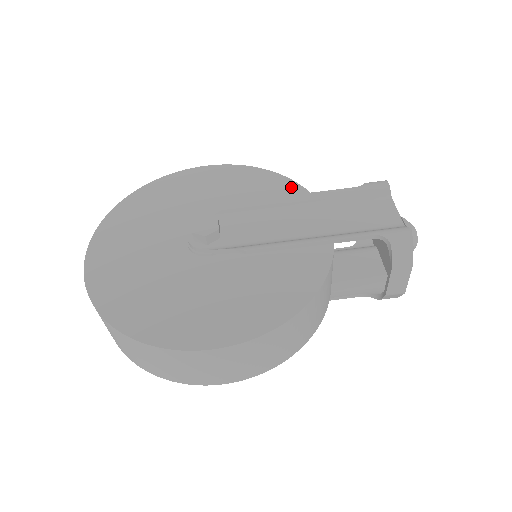
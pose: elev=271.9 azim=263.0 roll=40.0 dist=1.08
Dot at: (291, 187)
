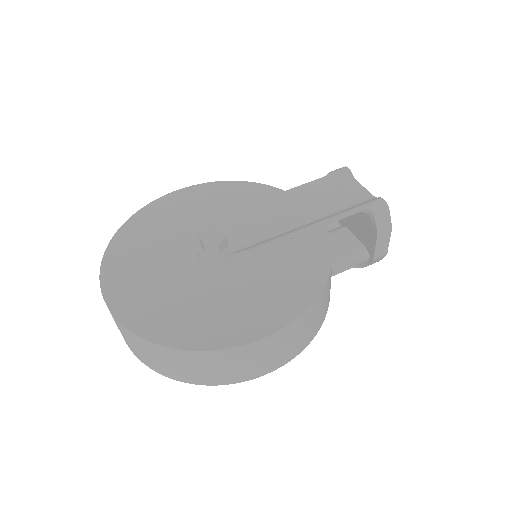
Dot at: (266, 190)
